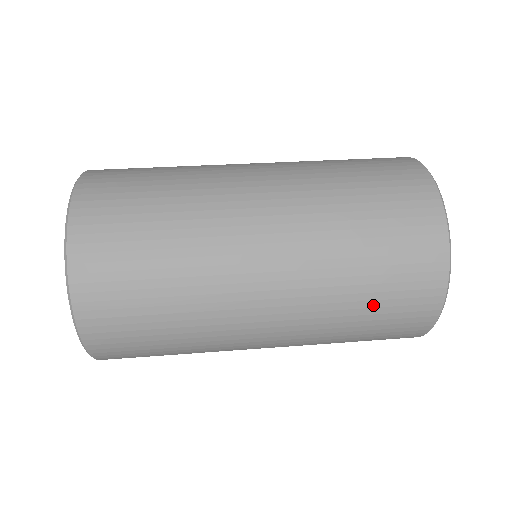
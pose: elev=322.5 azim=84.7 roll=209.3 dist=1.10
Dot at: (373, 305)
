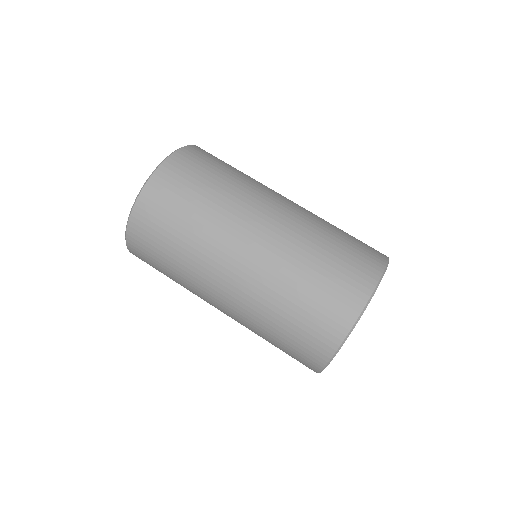
Dot at: (298, 311)
